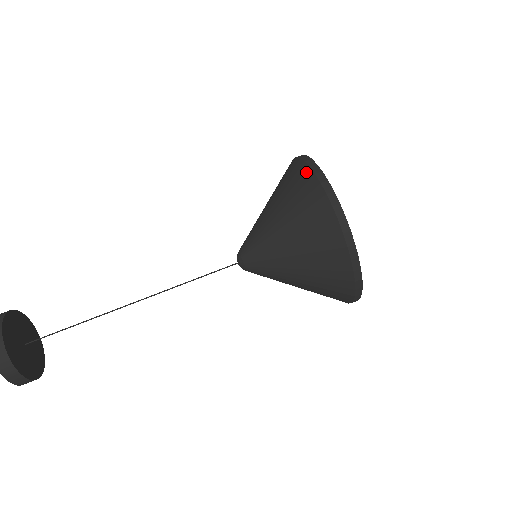
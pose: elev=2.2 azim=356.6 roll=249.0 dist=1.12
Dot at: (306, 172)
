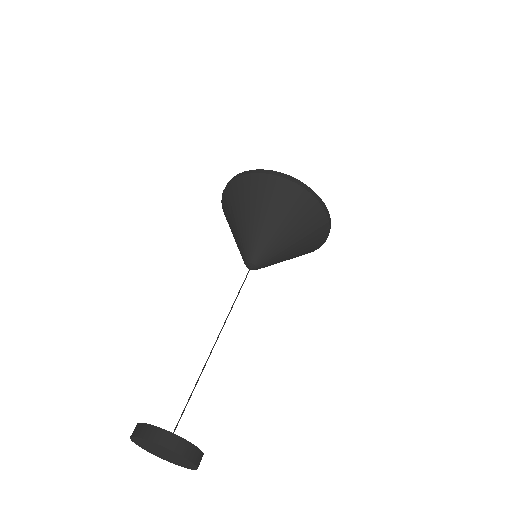
Dot at: (244, 179)
